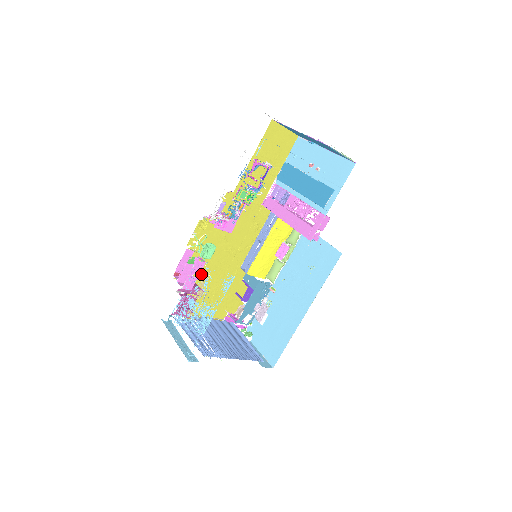
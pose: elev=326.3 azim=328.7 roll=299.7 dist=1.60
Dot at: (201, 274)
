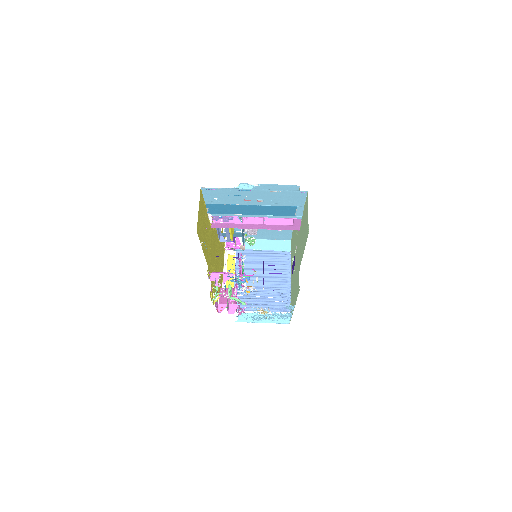
Dot at: occluded
